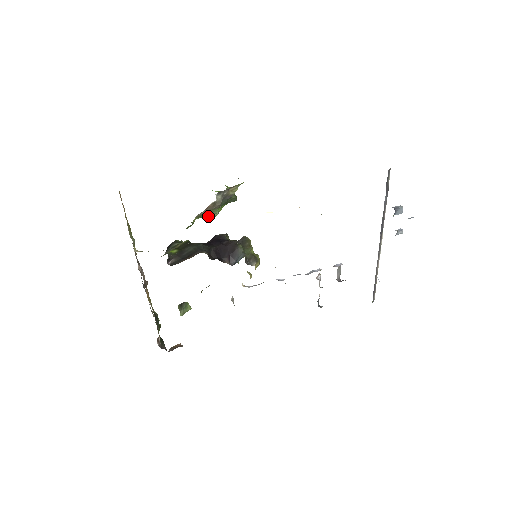
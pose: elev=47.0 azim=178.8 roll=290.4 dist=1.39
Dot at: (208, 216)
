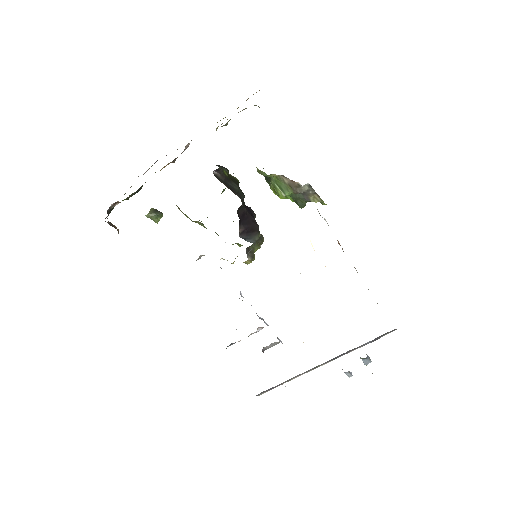
Dot at: (277, 188)
